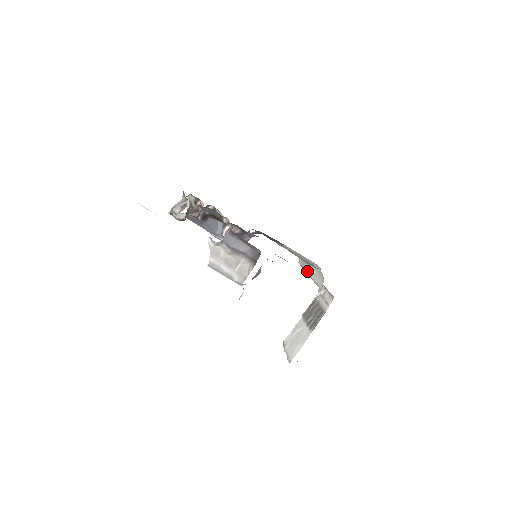
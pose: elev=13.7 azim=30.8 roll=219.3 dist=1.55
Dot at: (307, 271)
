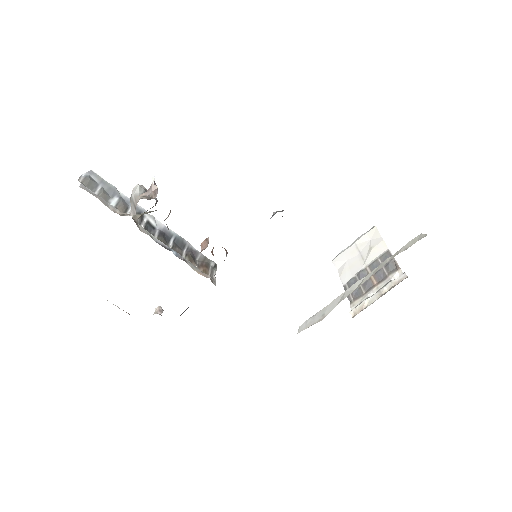
Dot at: (360, 280)
